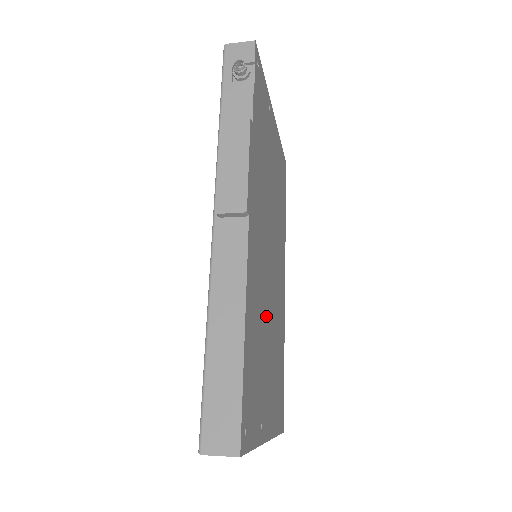
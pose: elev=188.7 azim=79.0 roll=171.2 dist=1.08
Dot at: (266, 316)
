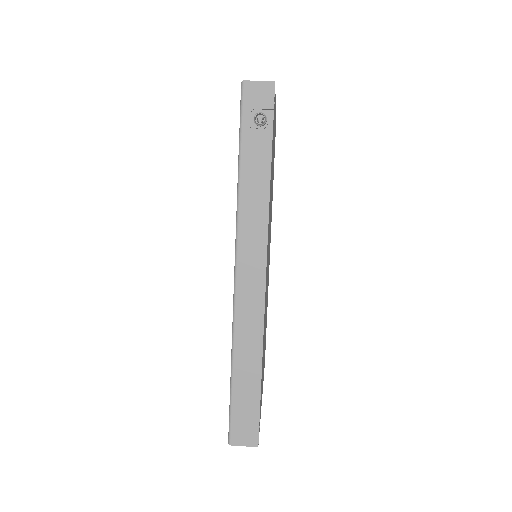
Dot at: occluded
